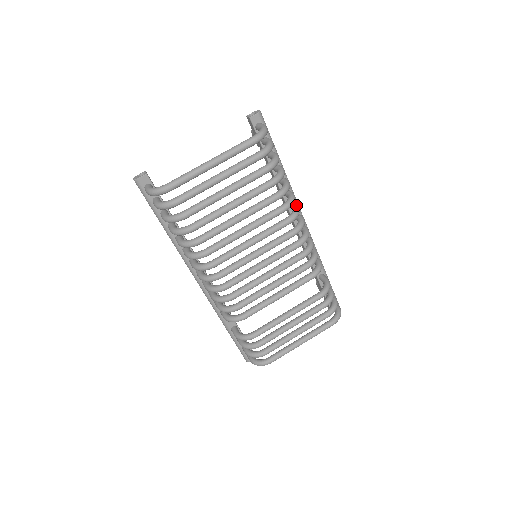
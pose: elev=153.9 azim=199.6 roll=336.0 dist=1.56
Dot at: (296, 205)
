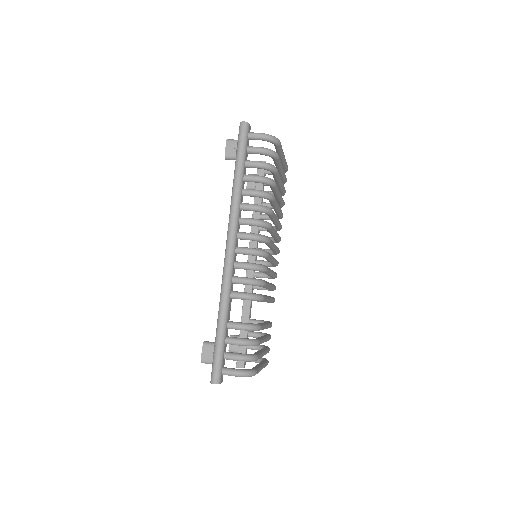
Dot at: (270, 237)
